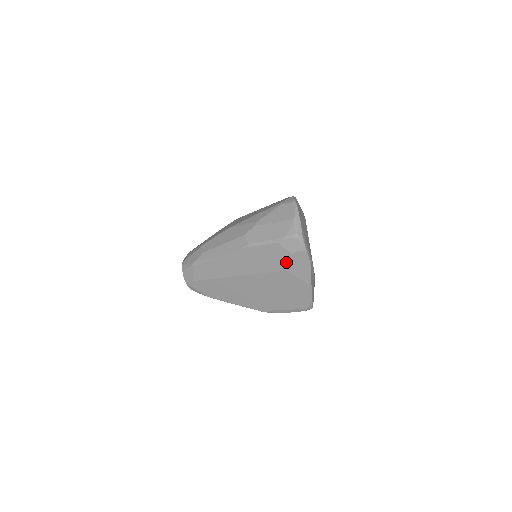
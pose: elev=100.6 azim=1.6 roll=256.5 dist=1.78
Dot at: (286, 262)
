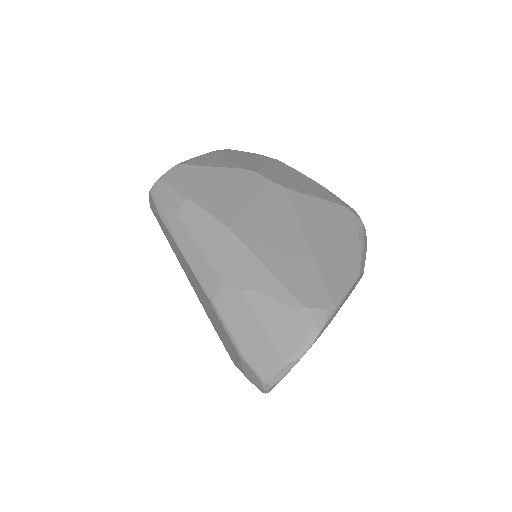
Dot at: (237, 365)
